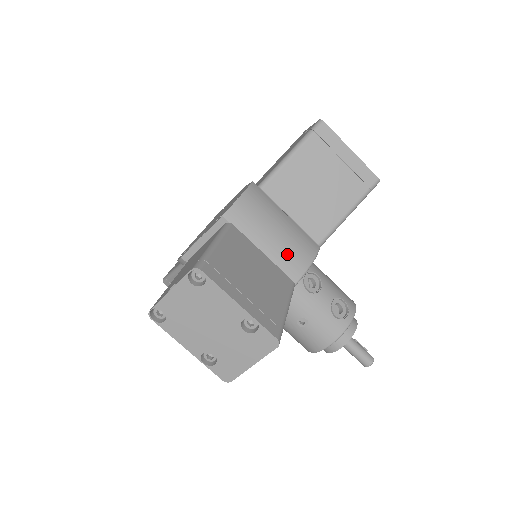
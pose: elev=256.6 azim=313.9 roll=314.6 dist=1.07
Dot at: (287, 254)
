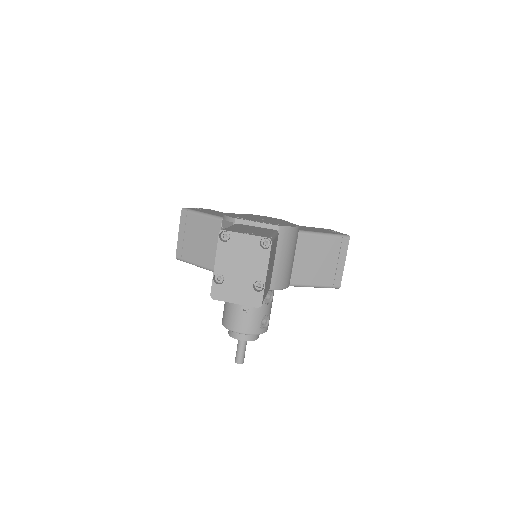
Dot at: (280, 273)
